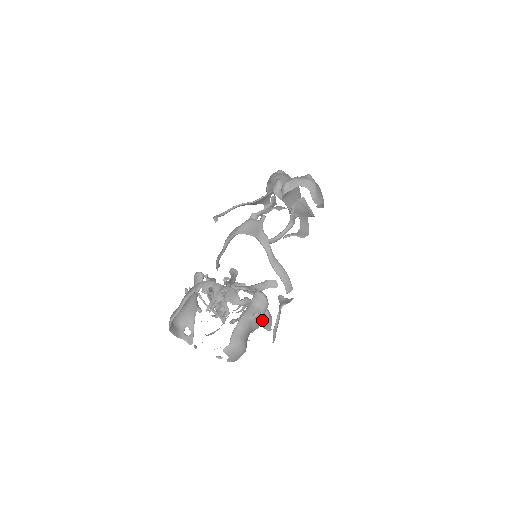
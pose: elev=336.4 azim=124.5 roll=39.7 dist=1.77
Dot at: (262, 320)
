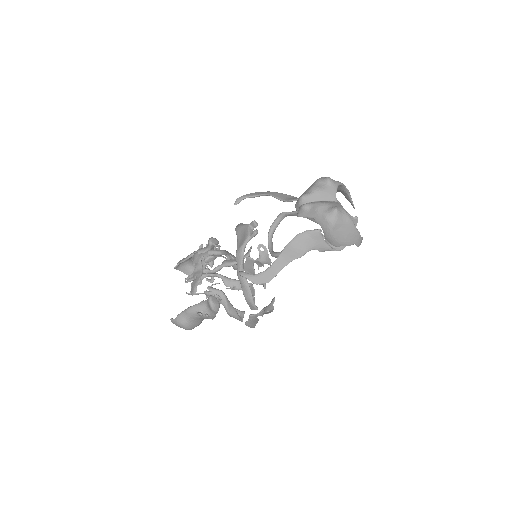
Dot at: occluded
